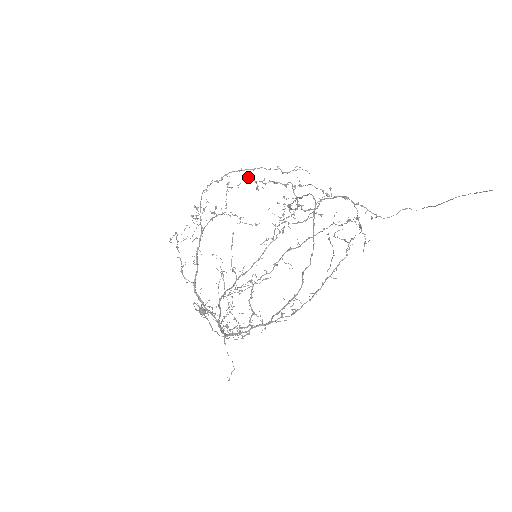
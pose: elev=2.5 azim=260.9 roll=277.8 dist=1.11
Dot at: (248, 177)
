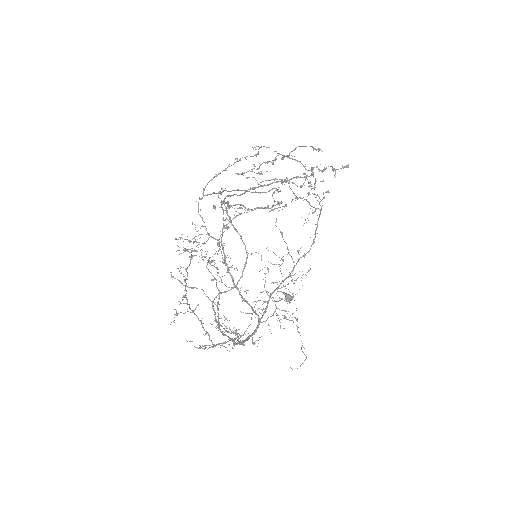
Dot at: (236, 173)
